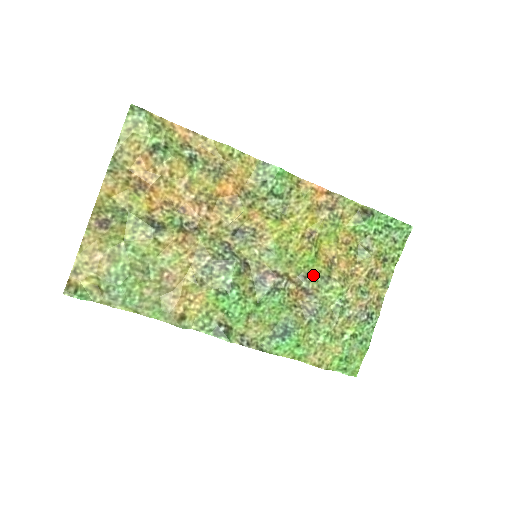
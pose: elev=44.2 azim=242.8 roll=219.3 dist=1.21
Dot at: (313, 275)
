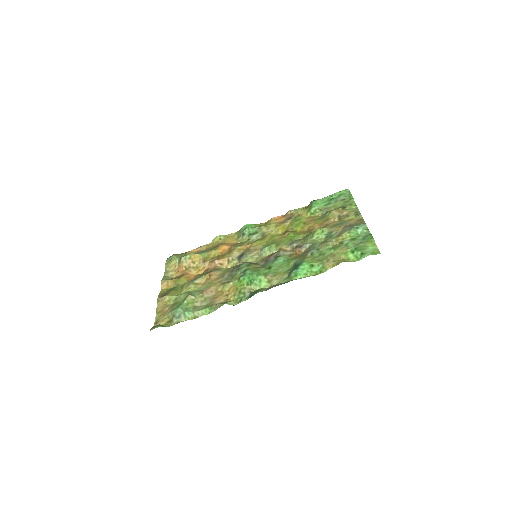
Dot at: (299, 240)
